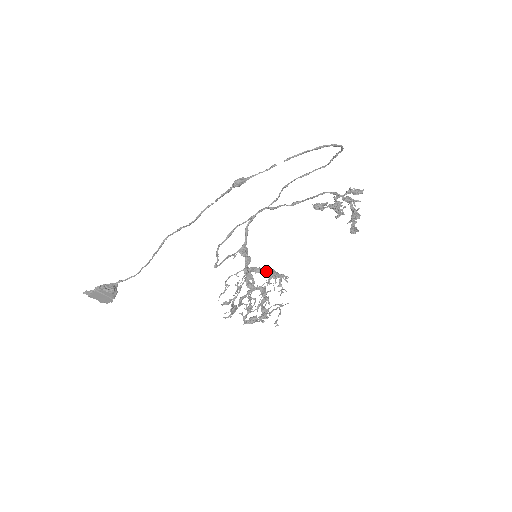
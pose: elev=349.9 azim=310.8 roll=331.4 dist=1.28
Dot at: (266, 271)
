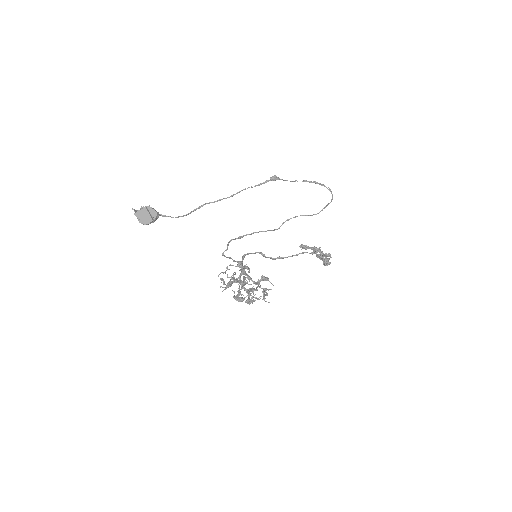
Dot at: (254, 281)
